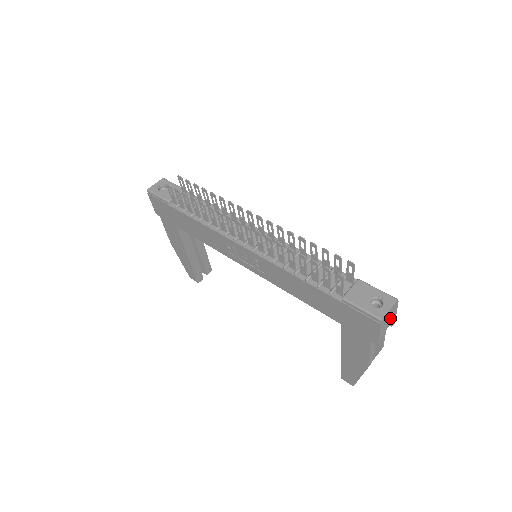
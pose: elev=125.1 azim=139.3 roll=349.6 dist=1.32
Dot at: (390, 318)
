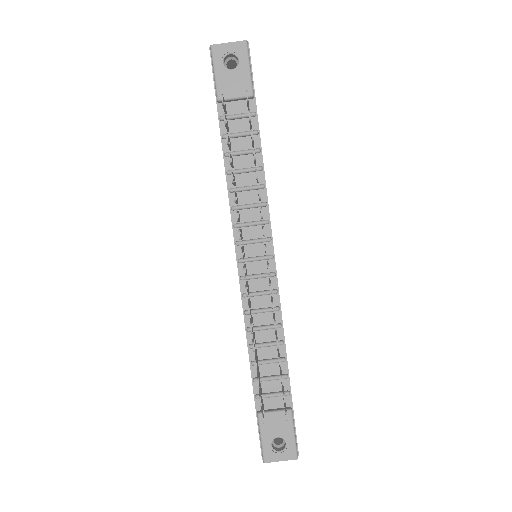
Dot at: occluded
